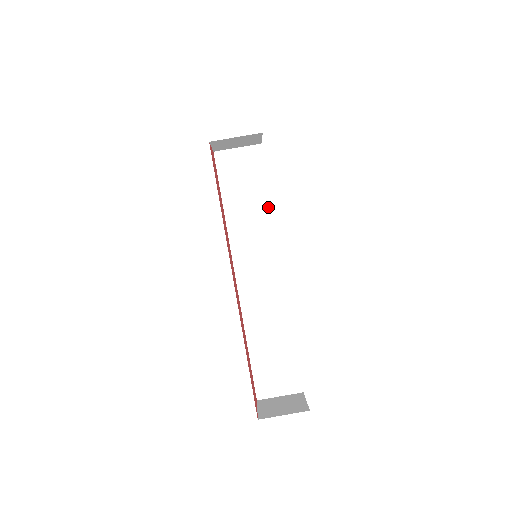
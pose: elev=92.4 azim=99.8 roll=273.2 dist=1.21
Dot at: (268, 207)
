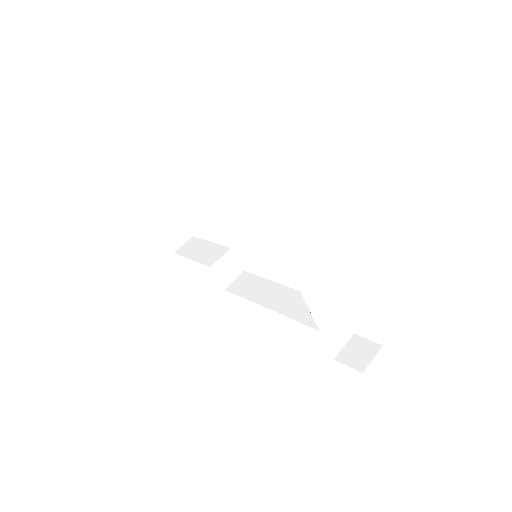
Dot at: (306, 230)
